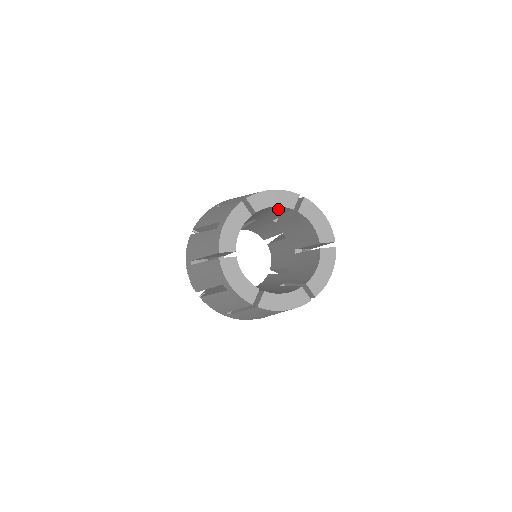
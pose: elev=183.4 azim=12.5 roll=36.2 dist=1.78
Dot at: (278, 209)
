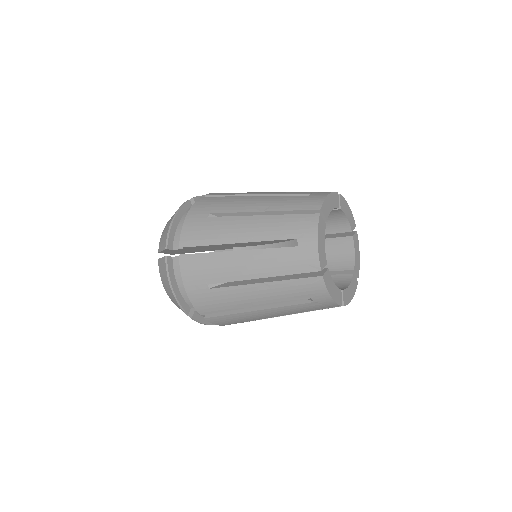
Dot at: (335, 224)
